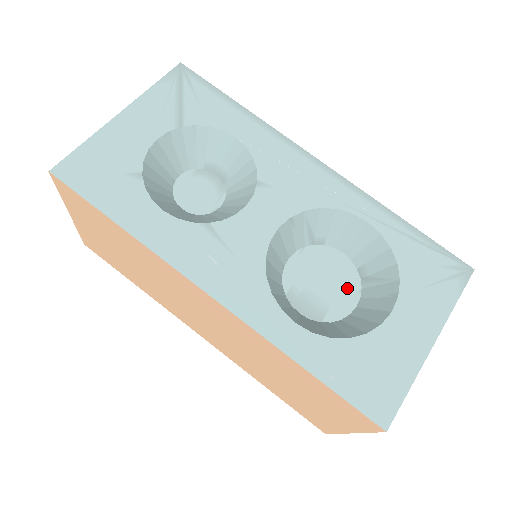
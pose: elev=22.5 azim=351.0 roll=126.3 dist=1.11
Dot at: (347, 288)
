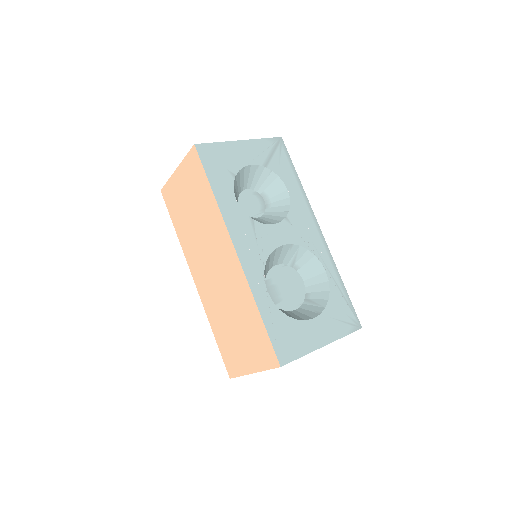
Dot at: (296, 298)
